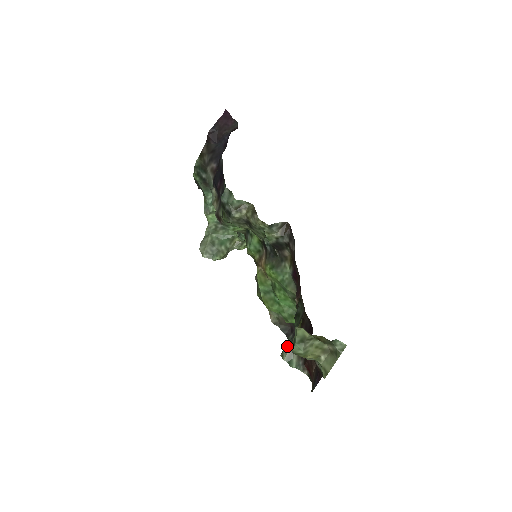
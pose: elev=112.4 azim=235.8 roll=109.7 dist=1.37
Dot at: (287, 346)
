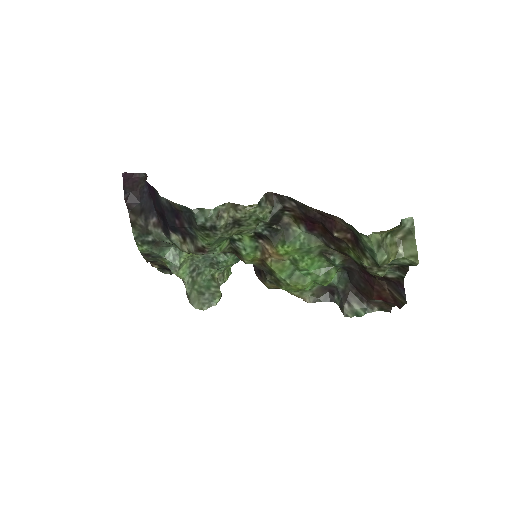
Dot at: (342, 305)
